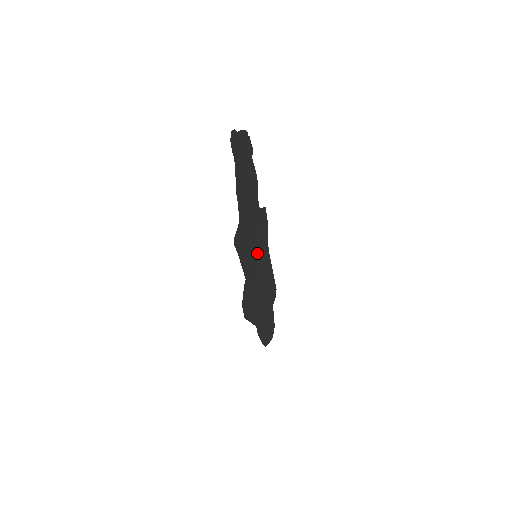
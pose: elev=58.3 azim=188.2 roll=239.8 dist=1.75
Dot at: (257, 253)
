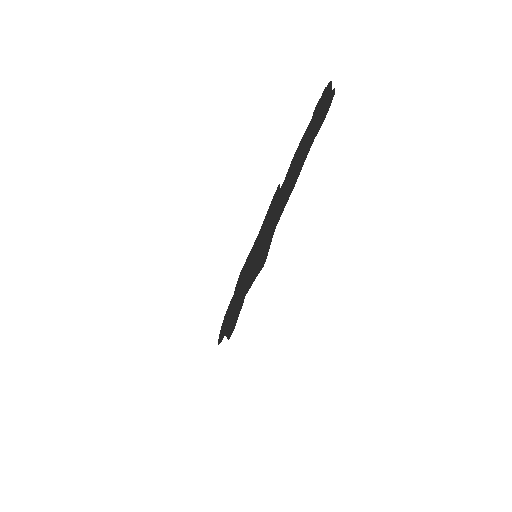
Dot at: (257, 251)
